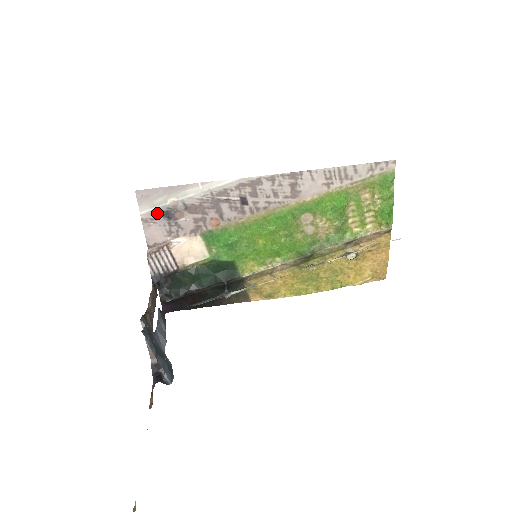
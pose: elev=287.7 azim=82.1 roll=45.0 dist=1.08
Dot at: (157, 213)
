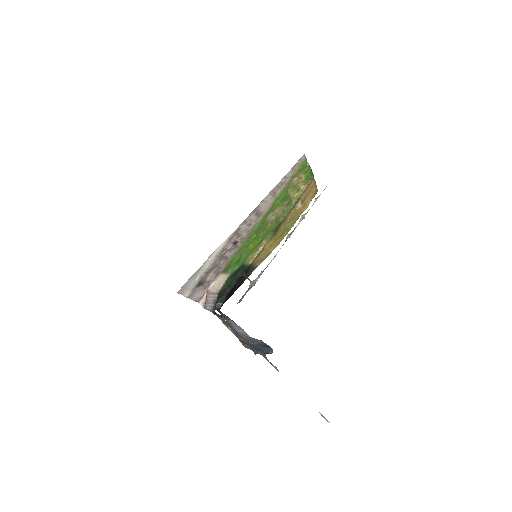
Dot at: (194, 289)
